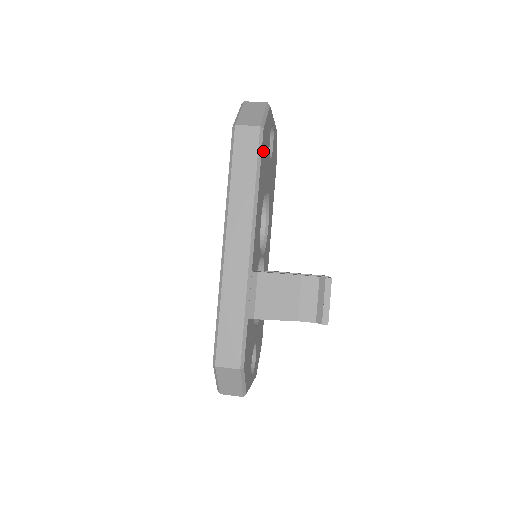
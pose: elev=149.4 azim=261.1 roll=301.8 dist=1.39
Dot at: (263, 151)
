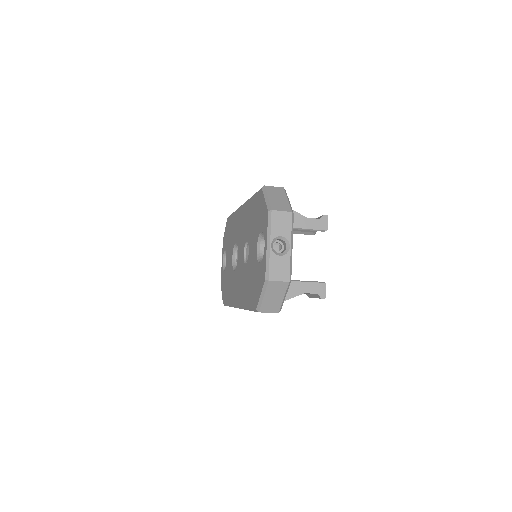
Dot at: occluded
